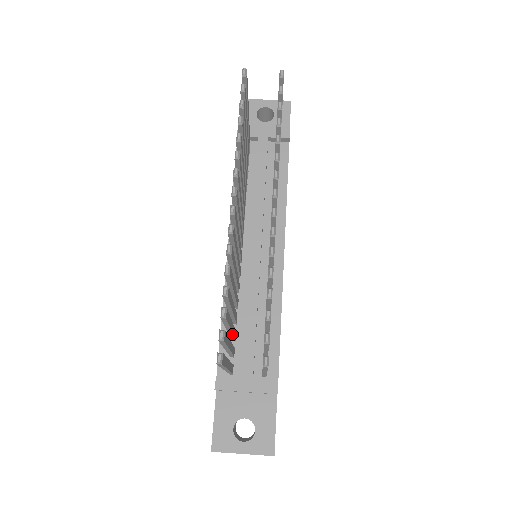
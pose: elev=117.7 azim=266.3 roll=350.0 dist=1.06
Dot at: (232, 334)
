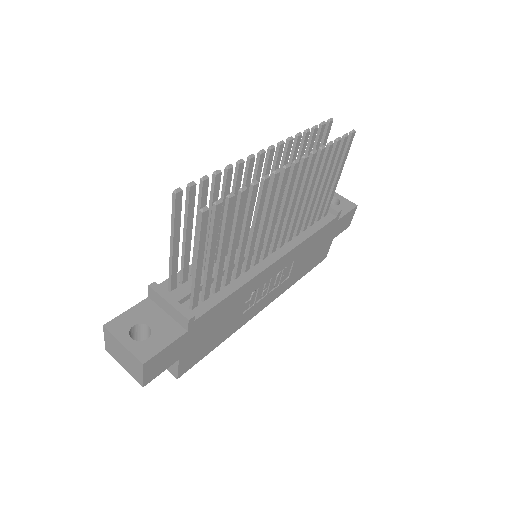
Dot at: occluded
